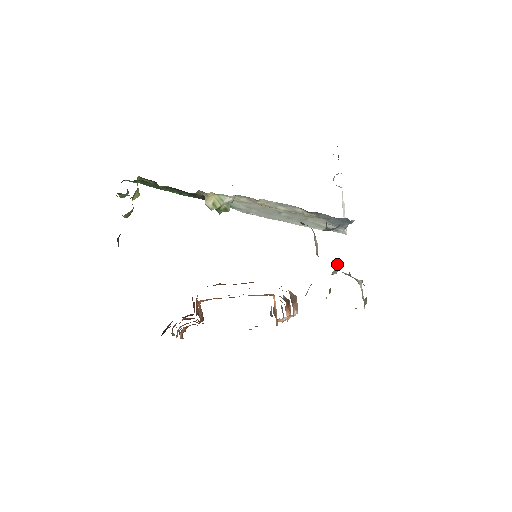
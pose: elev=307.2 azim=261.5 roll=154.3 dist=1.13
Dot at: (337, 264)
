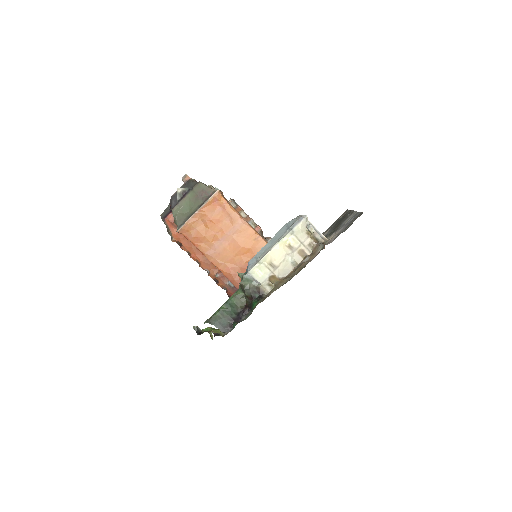
Dot at: occluded
